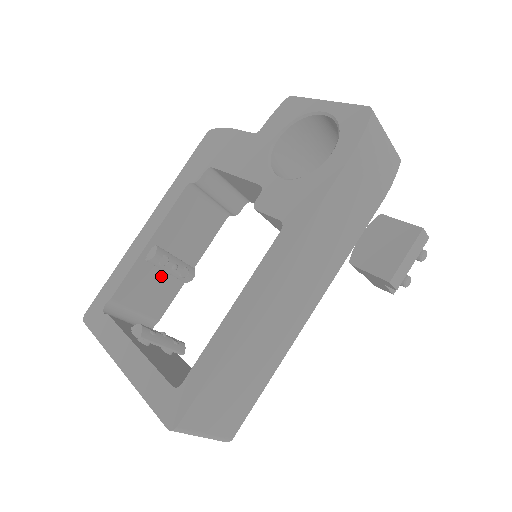
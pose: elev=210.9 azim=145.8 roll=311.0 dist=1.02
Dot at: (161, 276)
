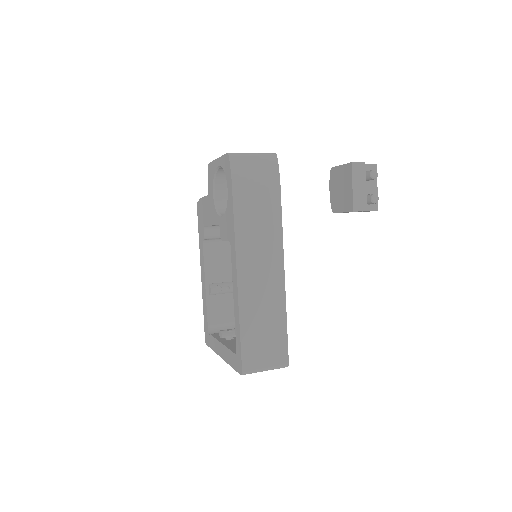
Dot at: (227, 297)
